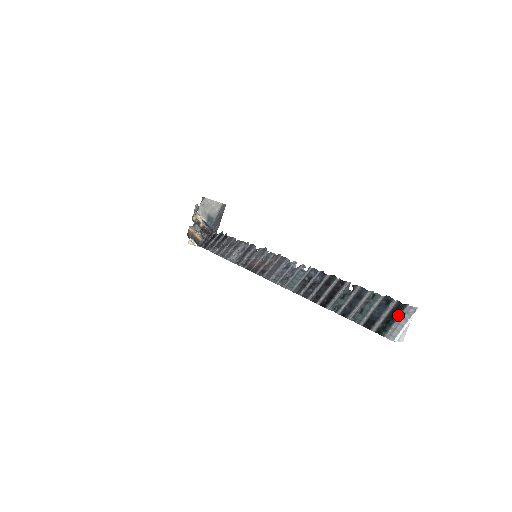
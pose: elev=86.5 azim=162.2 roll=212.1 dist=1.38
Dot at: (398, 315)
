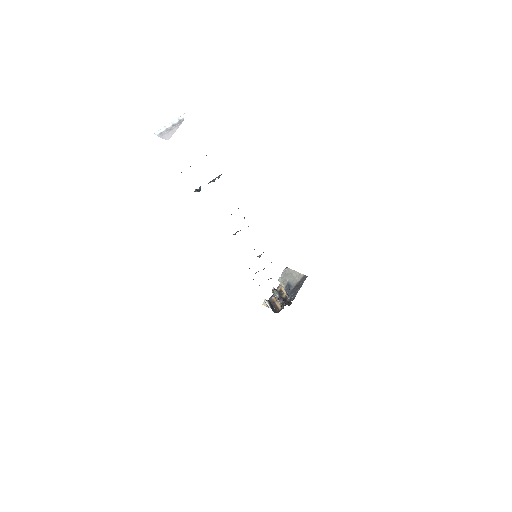
Dot at: occluded
